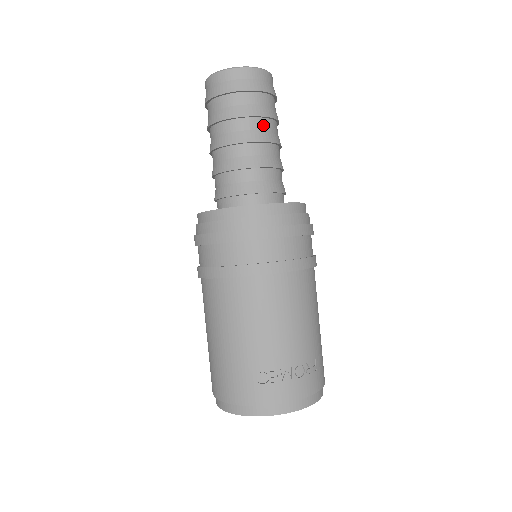
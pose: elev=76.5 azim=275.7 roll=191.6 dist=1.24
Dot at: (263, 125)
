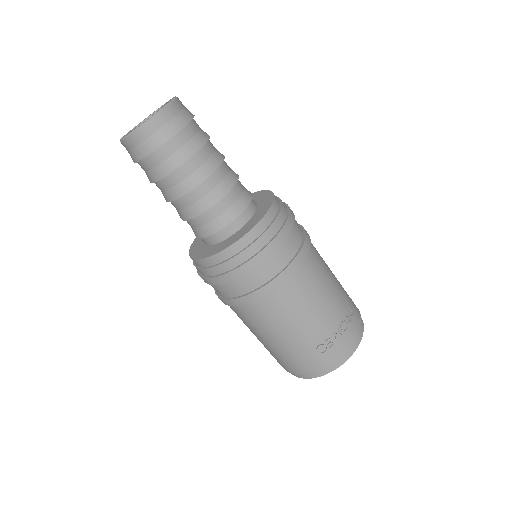
Dot at: (203, 157)
